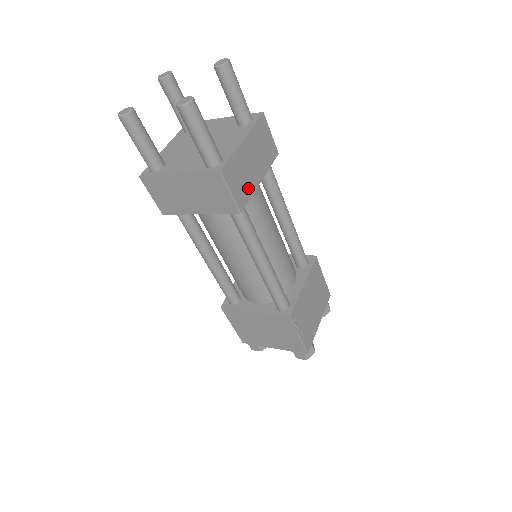
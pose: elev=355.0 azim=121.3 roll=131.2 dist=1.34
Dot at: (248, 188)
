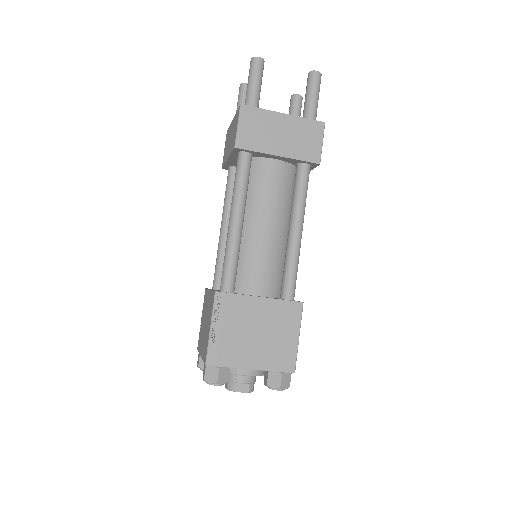
Dot at: (259, 143)
